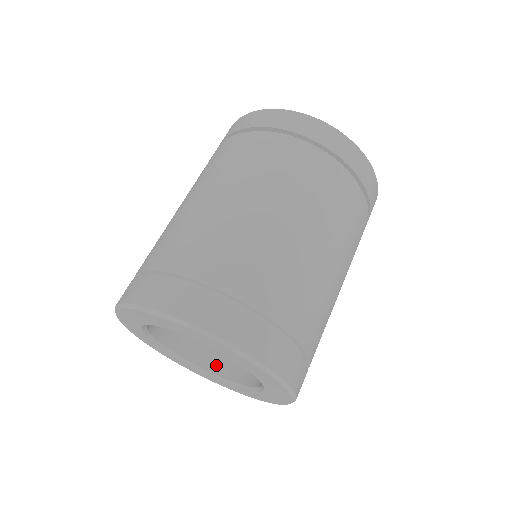
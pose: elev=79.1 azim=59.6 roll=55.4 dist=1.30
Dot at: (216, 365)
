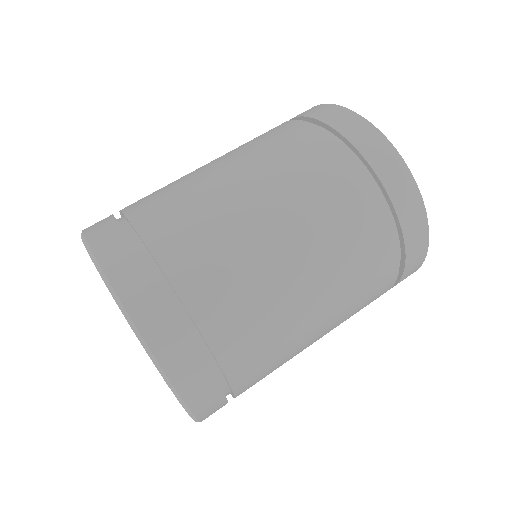
Dot at: occluded
